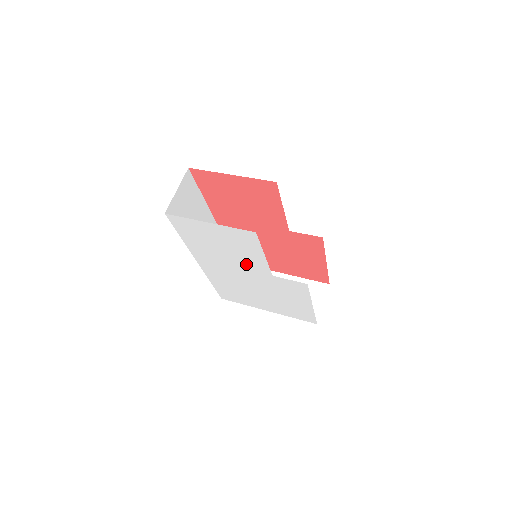
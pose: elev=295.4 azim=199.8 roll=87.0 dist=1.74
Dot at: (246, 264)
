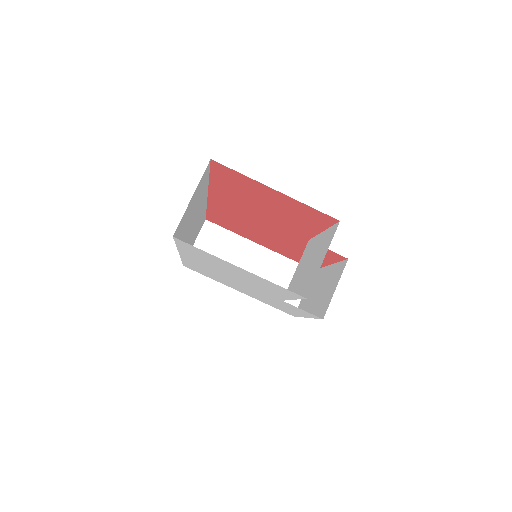
Dot at: (255, 286)
